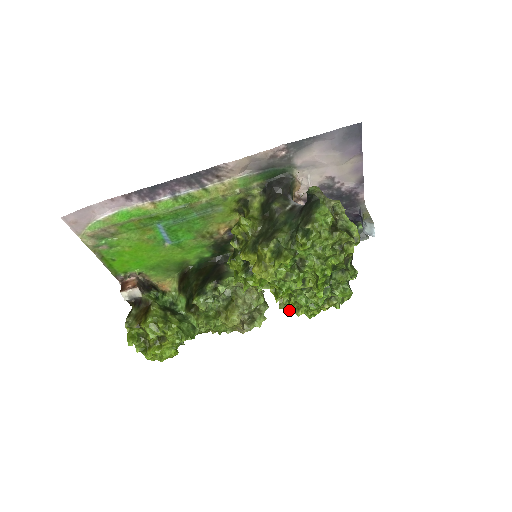
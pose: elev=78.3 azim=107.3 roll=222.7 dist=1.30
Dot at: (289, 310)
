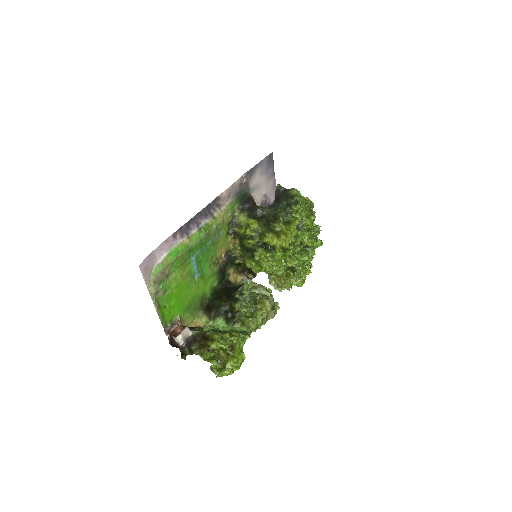
Dot at: (291, 284)
